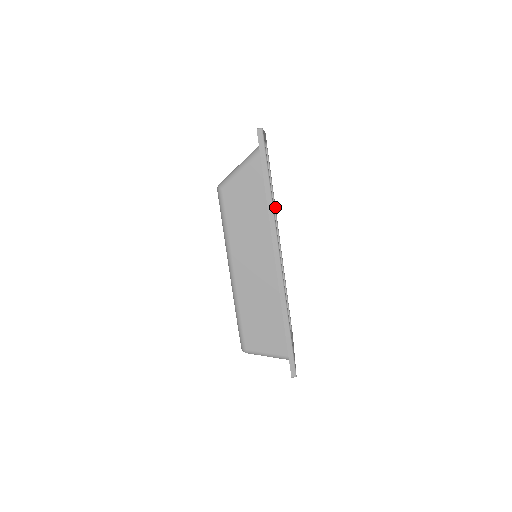
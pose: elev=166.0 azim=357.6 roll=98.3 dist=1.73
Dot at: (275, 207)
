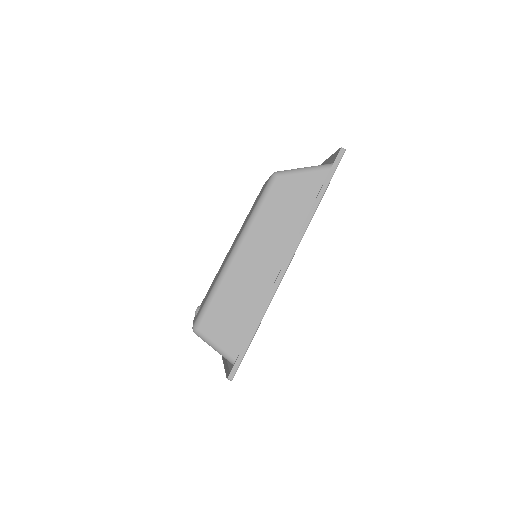
Dot at: occluded
